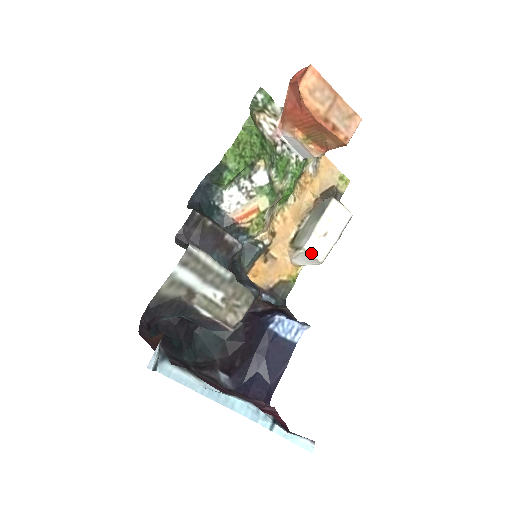
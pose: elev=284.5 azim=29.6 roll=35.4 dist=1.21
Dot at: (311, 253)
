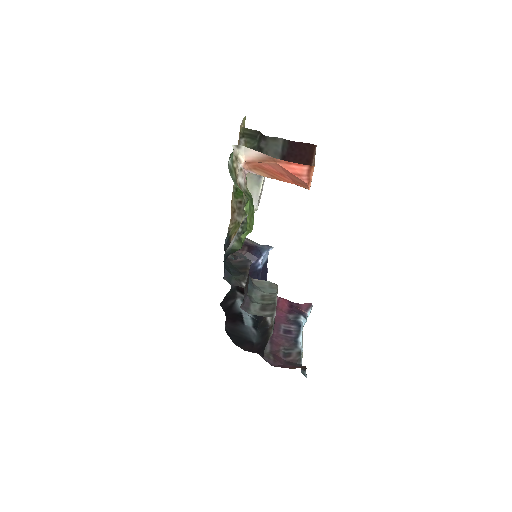
Dot at: occluded
